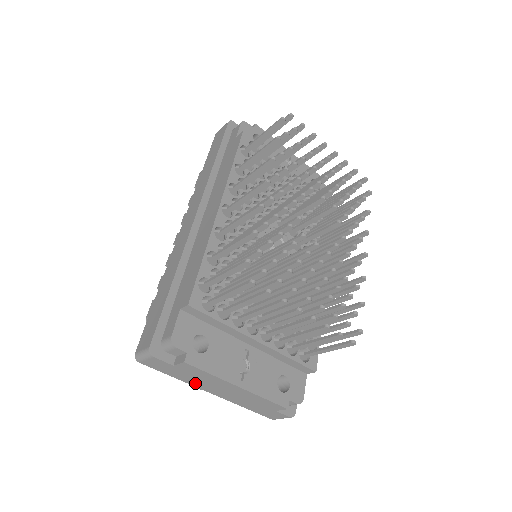
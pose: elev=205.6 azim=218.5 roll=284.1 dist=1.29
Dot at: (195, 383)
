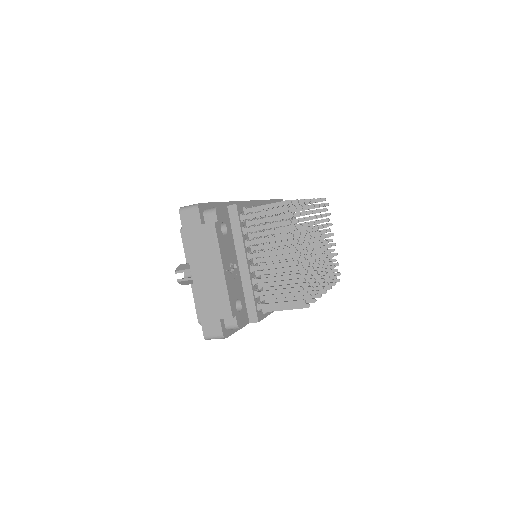
Dot at: (194, 255)
